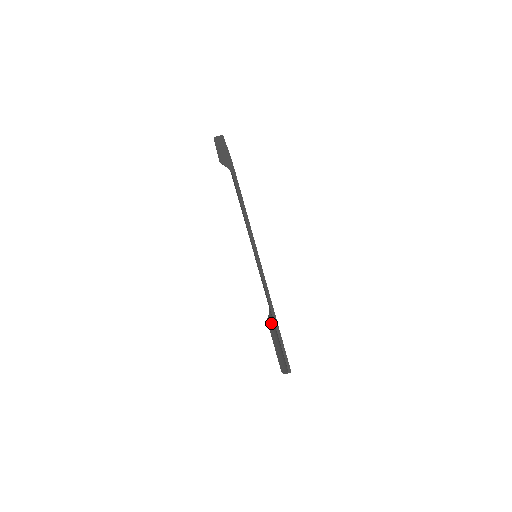
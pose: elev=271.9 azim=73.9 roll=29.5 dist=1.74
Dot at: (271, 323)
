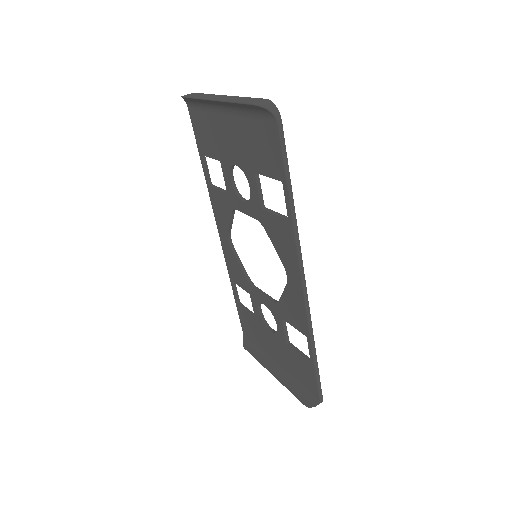
Dot at: (254, 349)
